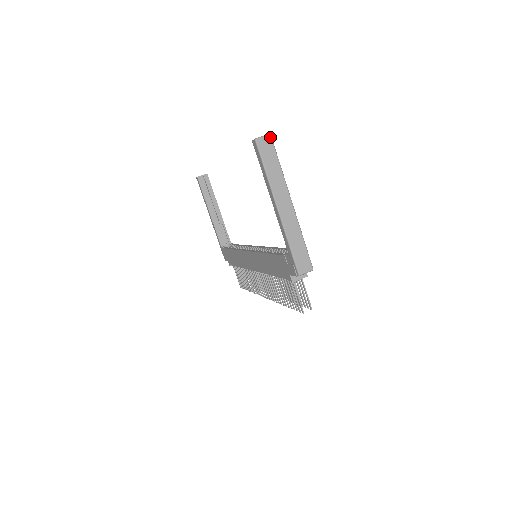
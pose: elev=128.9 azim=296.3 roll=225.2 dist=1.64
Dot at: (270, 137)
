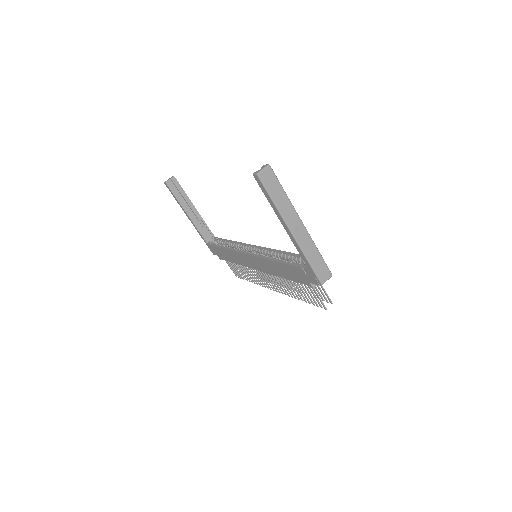
Dot at: (270, 167)
